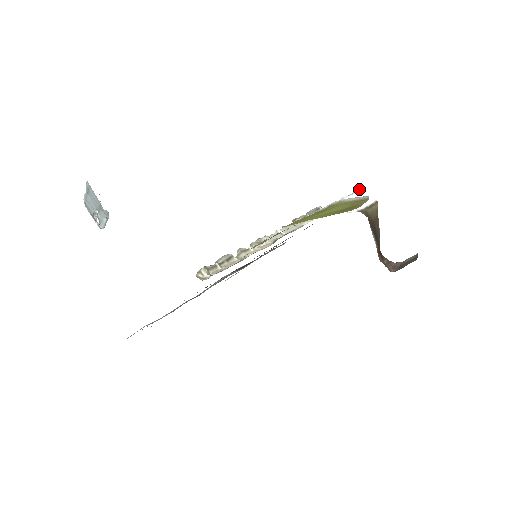
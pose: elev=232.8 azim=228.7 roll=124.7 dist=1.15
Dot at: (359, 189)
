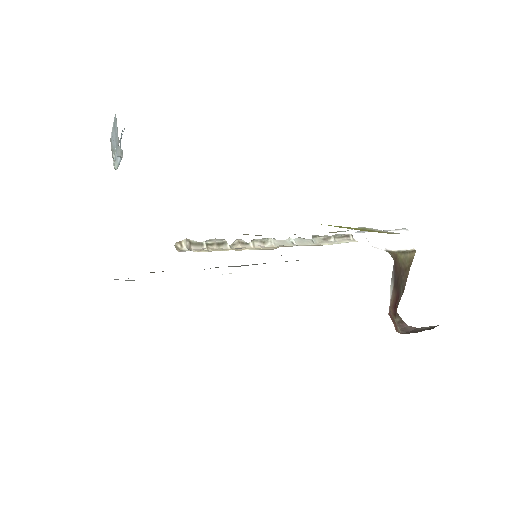
Dot at: (399, 229)
